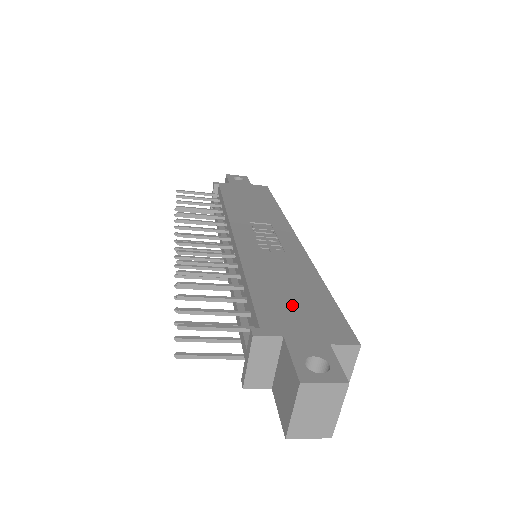
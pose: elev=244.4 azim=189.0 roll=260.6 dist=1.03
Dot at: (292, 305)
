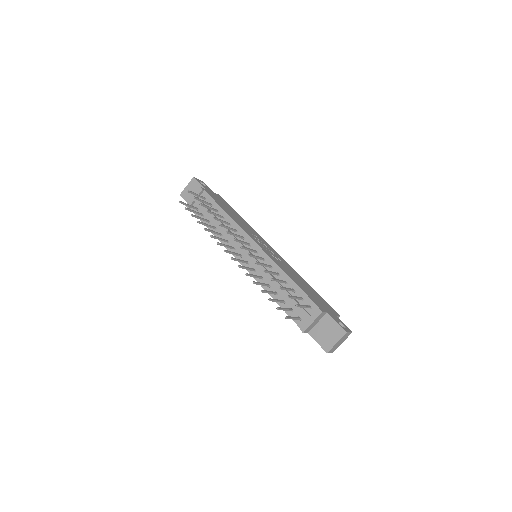
Dot at: (314, 296)
